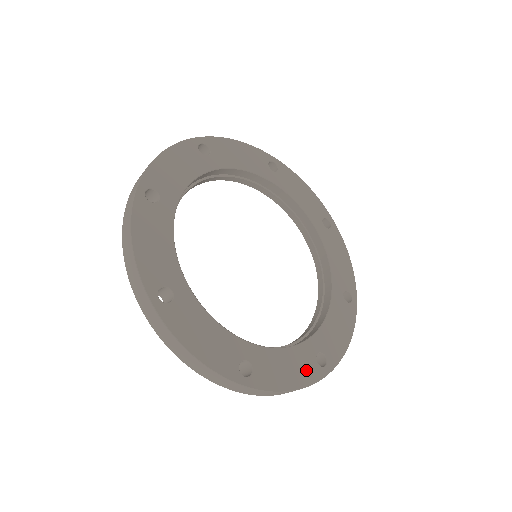
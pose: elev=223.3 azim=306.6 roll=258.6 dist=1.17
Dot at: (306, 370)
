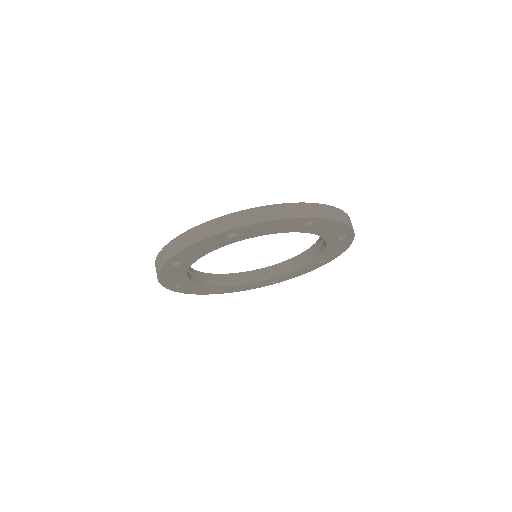
Dot at: (260, 285)
